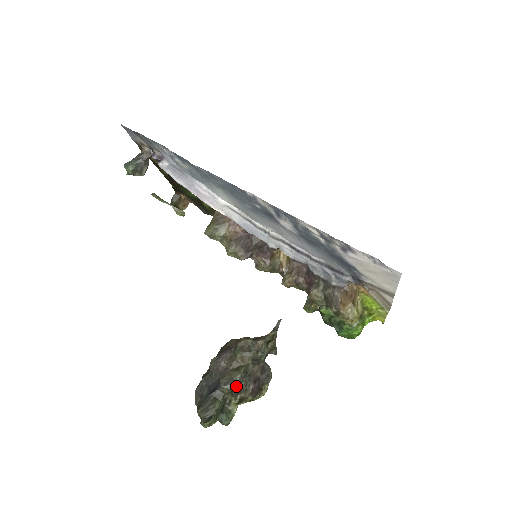
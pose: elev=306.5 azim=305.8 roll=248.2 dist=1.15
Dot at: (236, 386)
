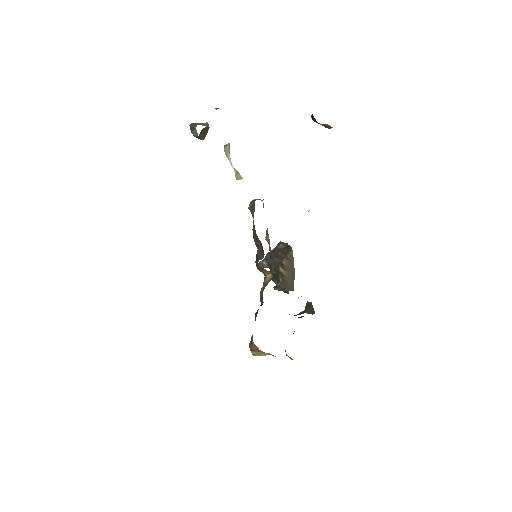
Dot at: occluded
